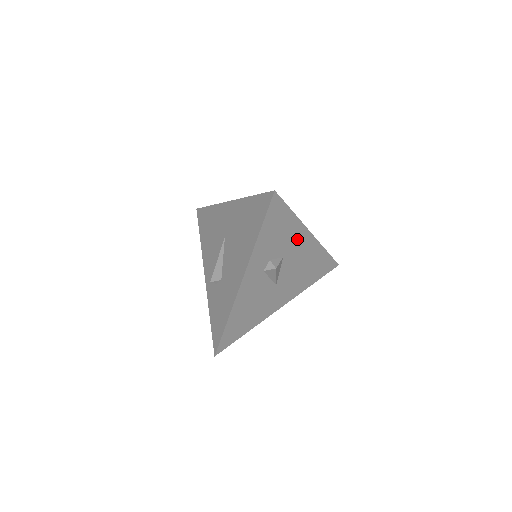
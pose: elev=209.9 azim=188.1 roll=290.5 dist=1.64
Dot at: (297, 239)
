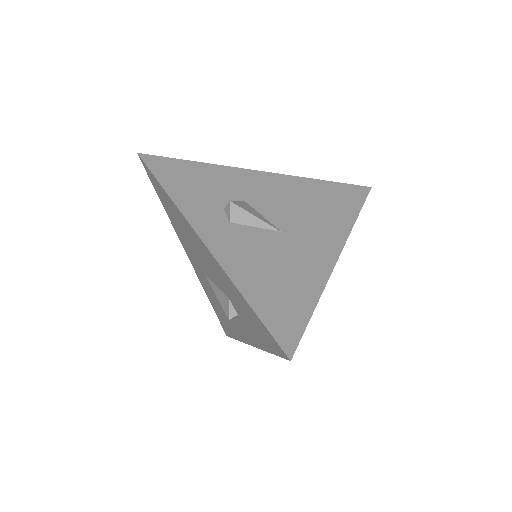
Dot at: (243, 181)
